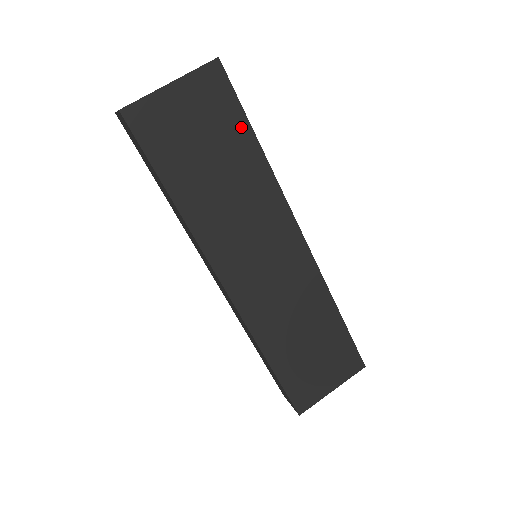
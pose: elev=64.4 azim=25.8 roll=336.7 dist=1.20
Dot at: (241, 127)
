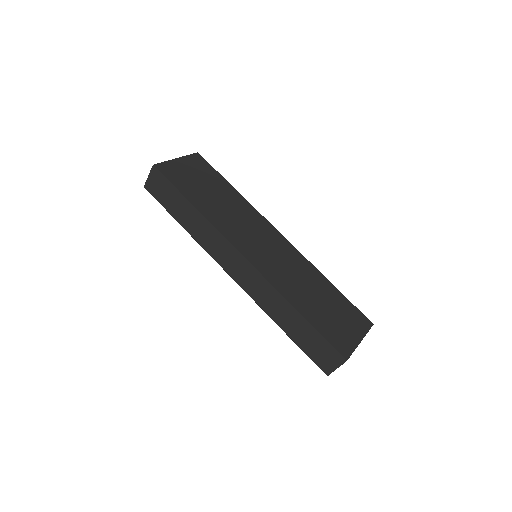
Dot at: (220, 179)
